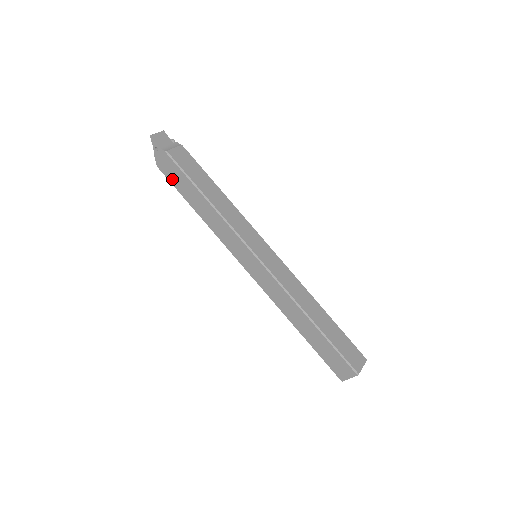
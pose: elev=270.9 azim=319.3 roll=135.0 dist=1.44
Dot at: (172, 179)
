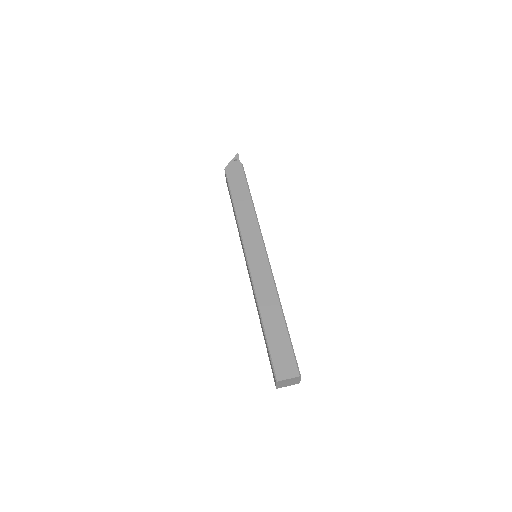
Dot at: (232, 179)
